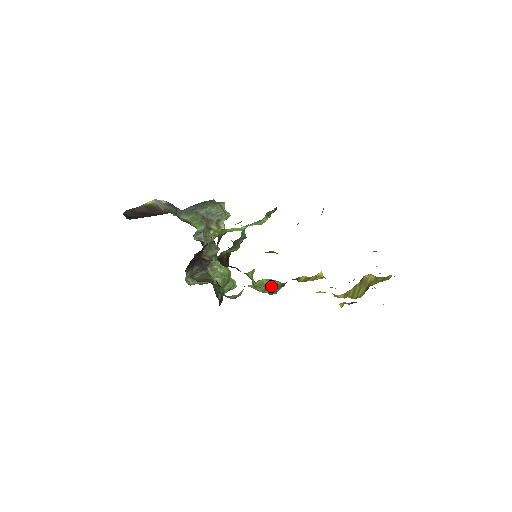
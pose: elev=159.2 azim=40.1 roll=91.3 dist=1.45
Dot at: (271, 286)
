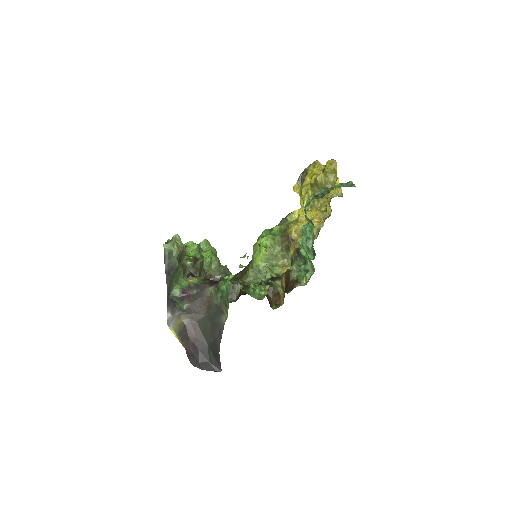
Dot at: (277, 255)
